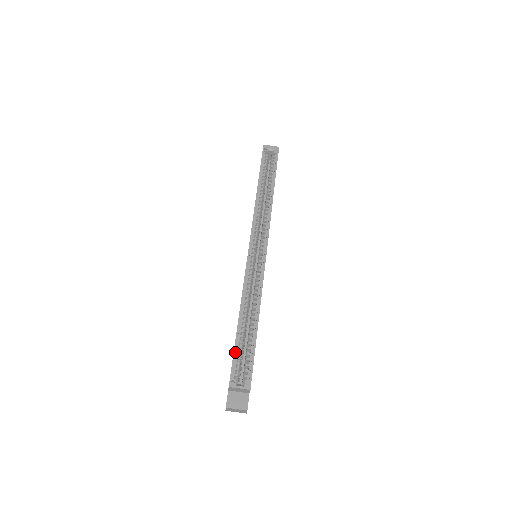
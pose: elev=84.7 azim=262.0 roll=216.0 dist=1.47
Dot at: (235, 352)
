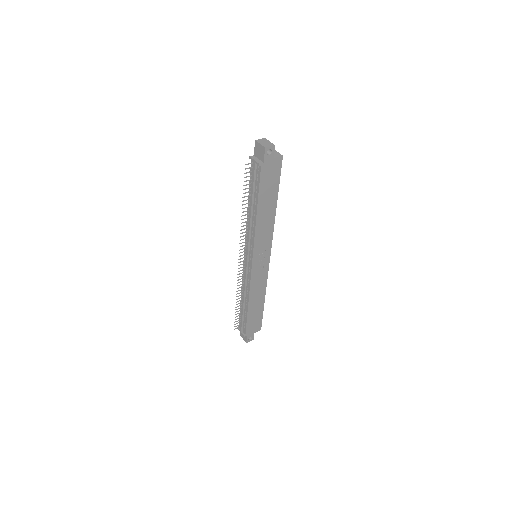
Dot at: occluded
